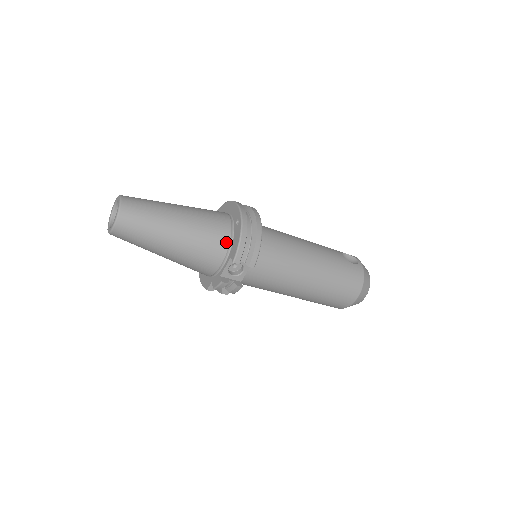
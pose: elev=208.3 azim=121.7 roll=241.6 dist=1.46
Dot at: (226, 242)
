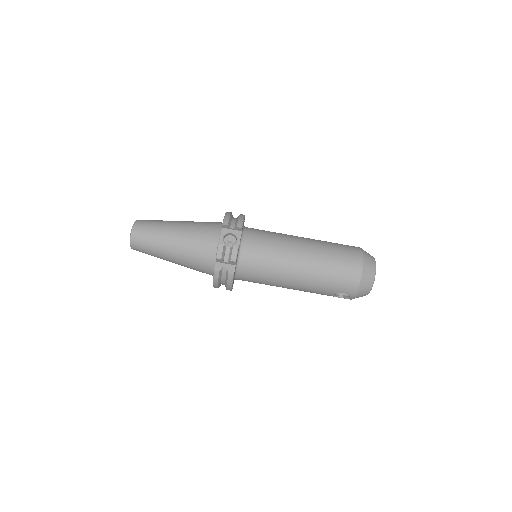
Dot at: (218, 225)
